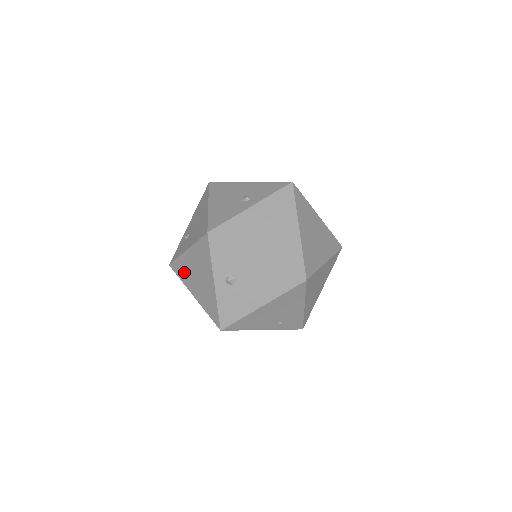
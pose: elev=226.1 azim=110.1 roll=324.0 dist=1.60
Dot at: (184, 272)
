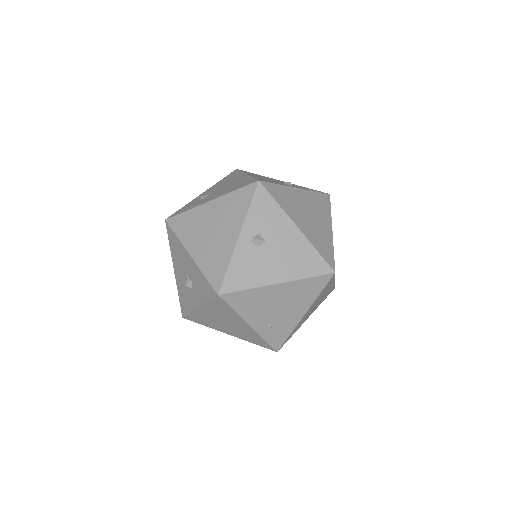
Dot at: (189, 226)
